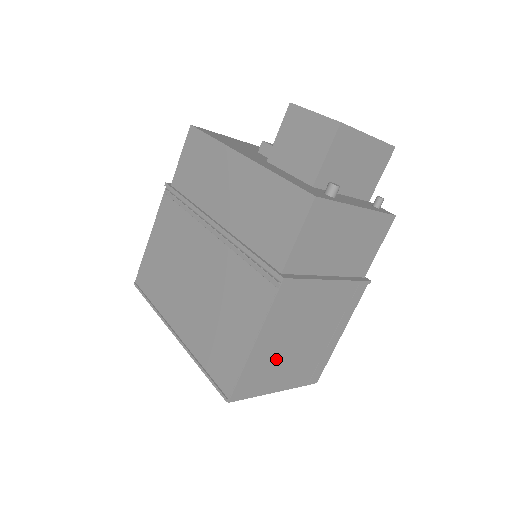
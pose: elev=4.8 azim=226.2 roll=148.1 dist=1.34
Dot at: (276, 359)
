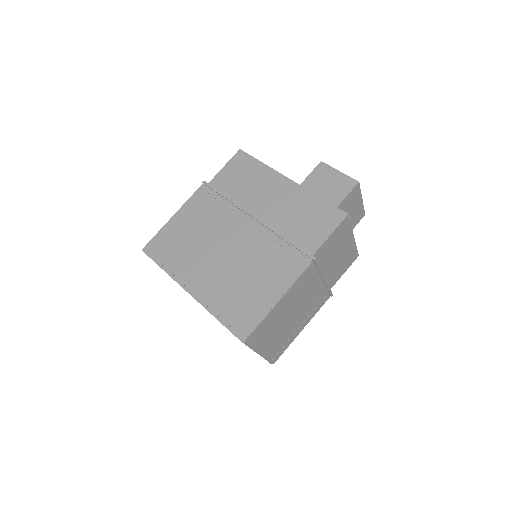
Dot at: (276, 323)
